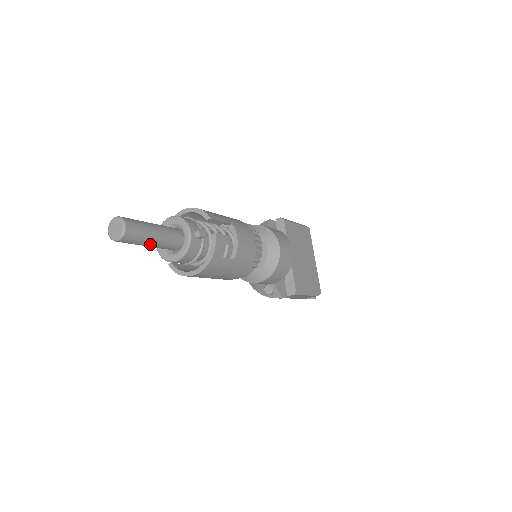
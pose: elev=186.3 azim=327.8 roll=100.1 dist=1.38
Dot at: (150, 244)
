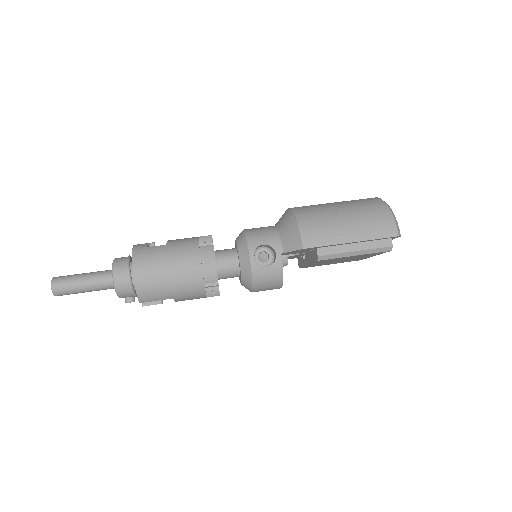
Dot at: occluded
